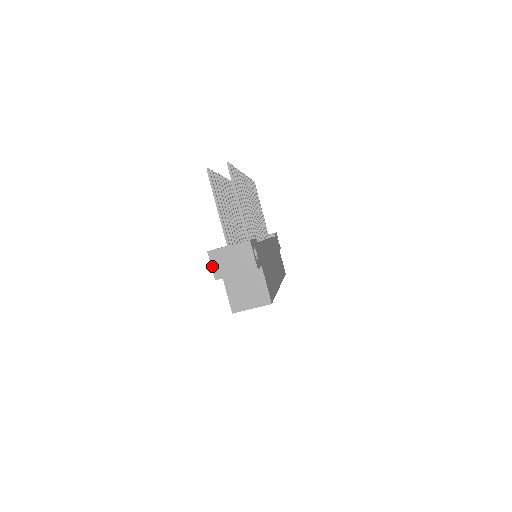
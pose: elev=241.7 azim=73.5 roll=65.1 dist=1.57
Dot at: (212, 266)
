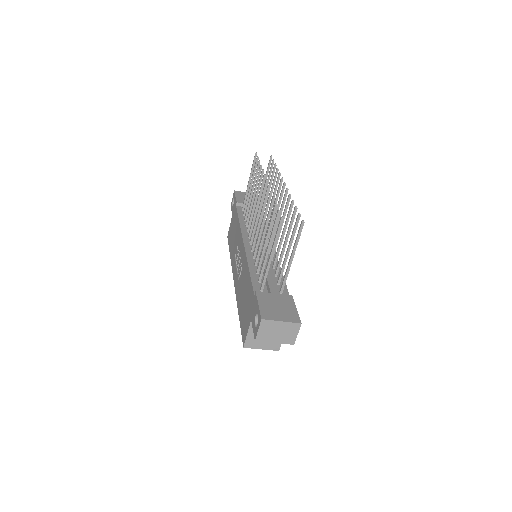
Dot at: (259, 331)
